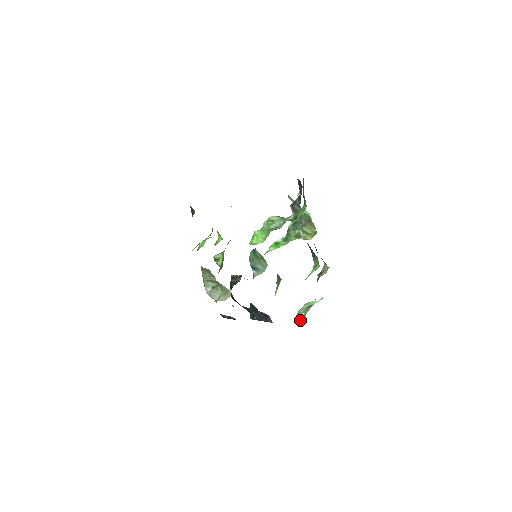
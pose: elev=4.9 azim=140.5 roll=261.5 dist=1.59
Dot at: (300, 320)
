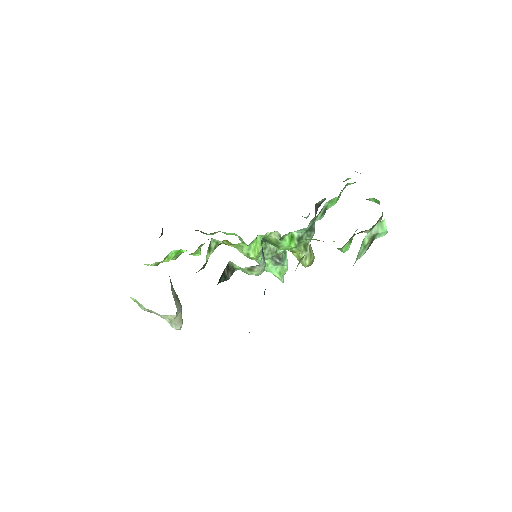
Dot at: occluded
